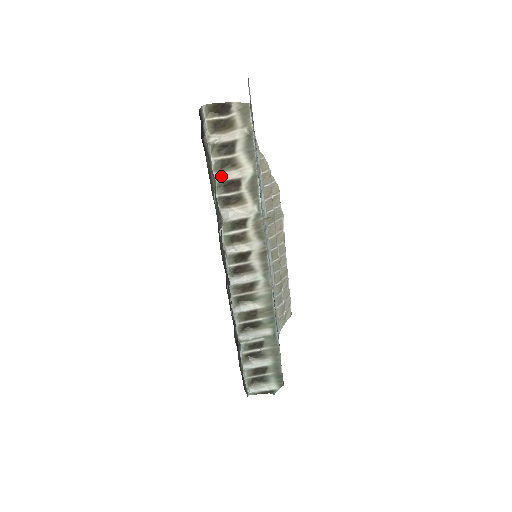
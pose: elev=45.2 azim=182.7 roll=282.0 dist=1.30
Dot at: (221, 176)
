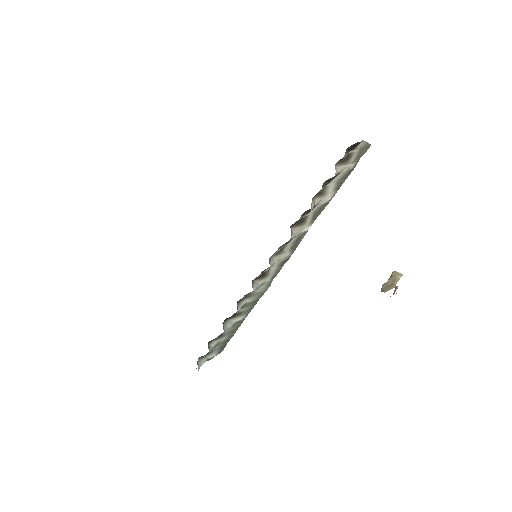
Dot at: occluded
